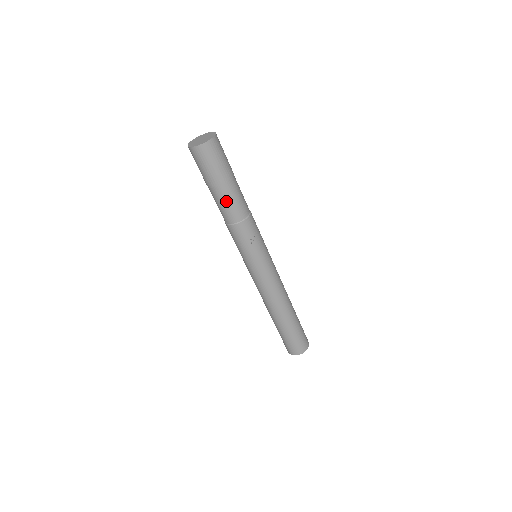
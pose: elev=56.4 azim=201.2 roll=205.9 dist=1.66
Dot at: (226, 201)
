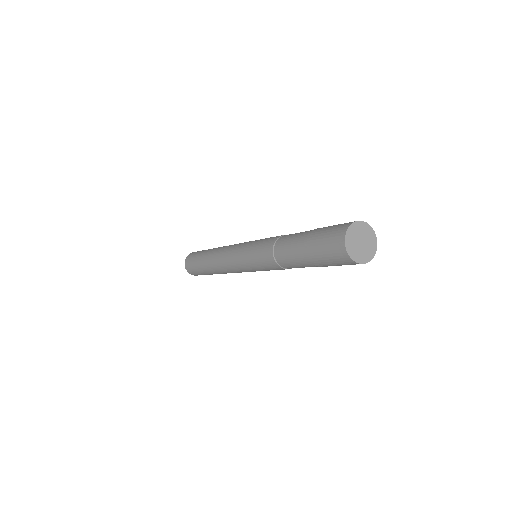
Dot at: occluded
